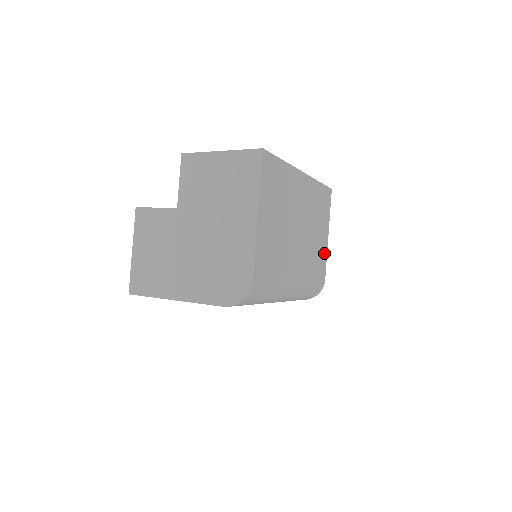
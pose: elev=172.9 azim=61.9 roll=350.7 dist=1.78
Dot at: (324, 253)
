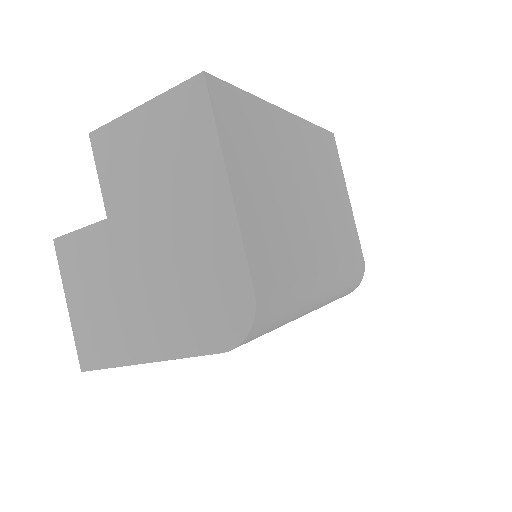
Dot at: (351, 223)
